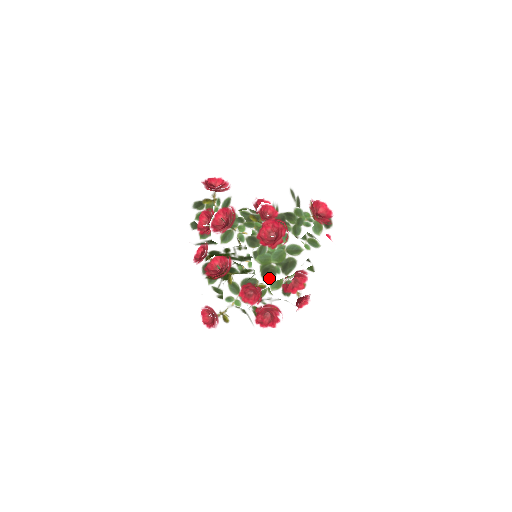
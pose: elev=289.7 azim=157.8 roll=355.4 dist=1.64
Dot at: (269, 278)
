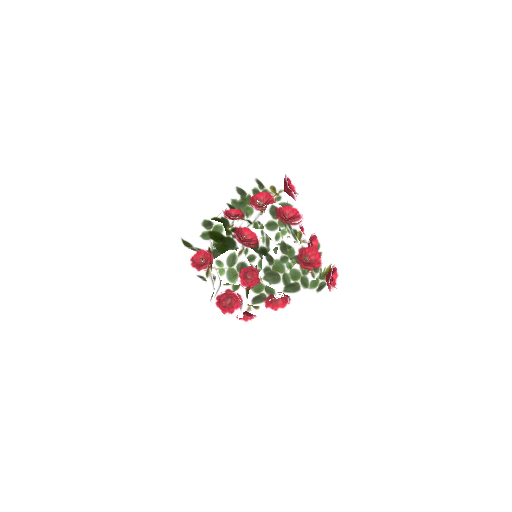
Dot at: (269, 281)
